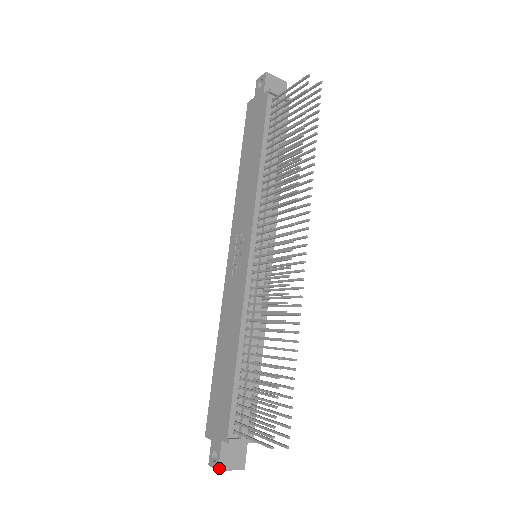
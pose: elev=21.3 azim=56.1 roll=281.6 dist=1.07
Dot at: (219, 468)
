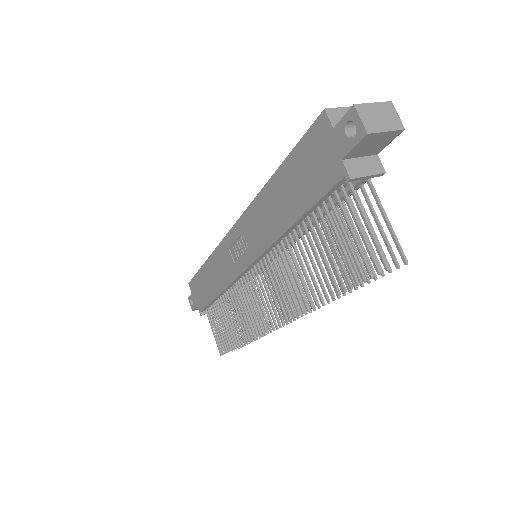
Dot at: (193, 310)
